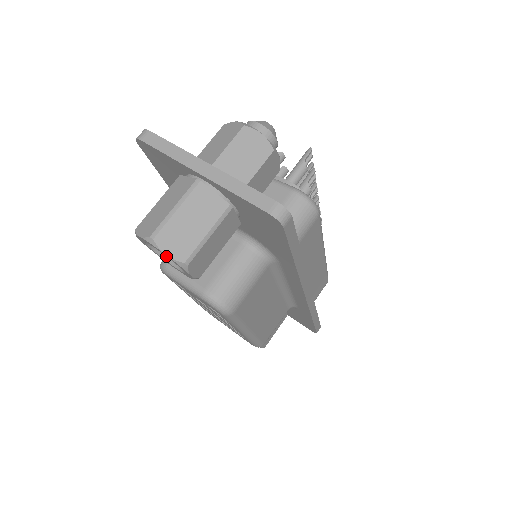
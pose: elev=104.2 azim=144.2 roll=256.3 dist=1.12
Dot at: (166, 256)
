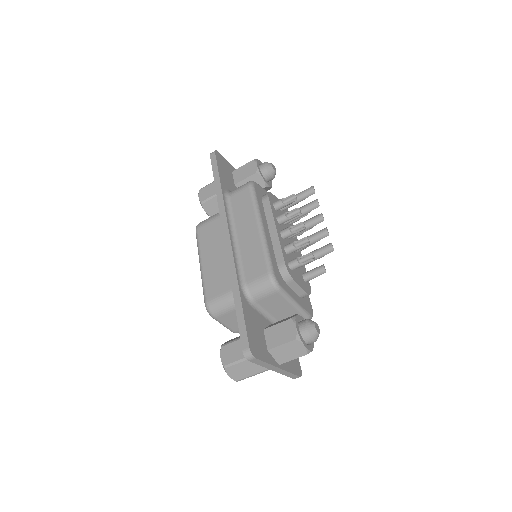
Dot at: occluded
